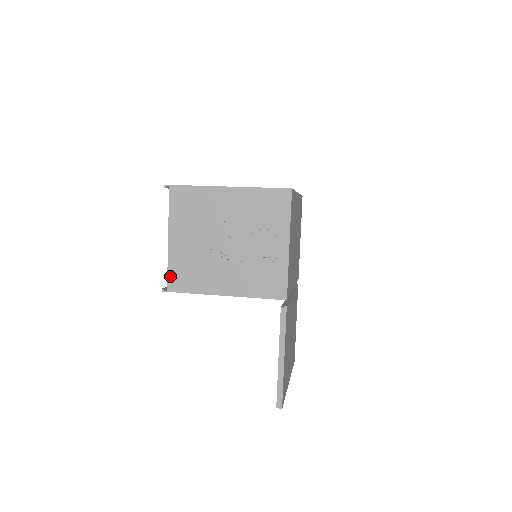
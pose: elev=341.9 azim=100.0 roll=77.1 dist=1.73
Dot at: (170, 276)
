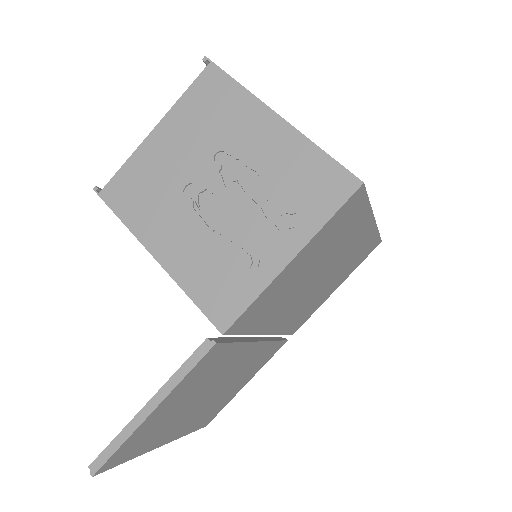
Dot at: (117, 178)
